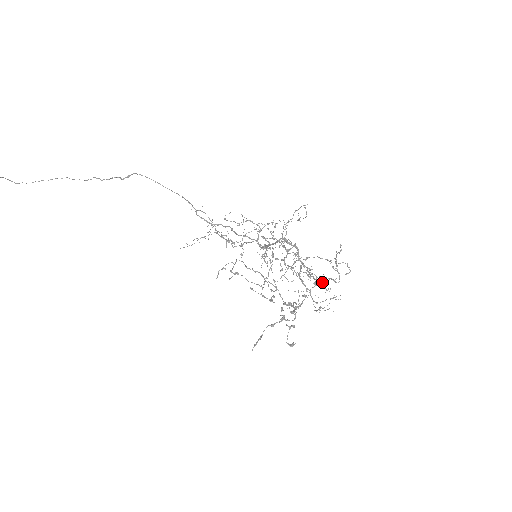
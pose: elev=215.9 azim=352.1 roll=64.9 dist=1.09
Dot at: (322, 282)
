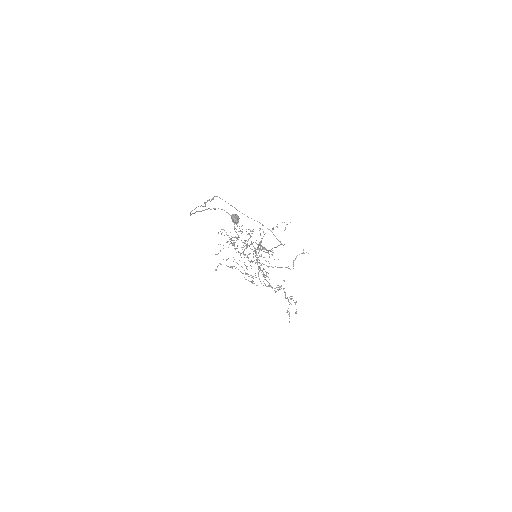
Dot at: occluded
